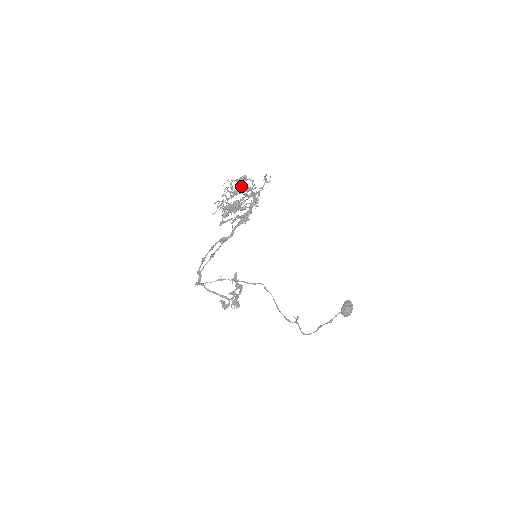
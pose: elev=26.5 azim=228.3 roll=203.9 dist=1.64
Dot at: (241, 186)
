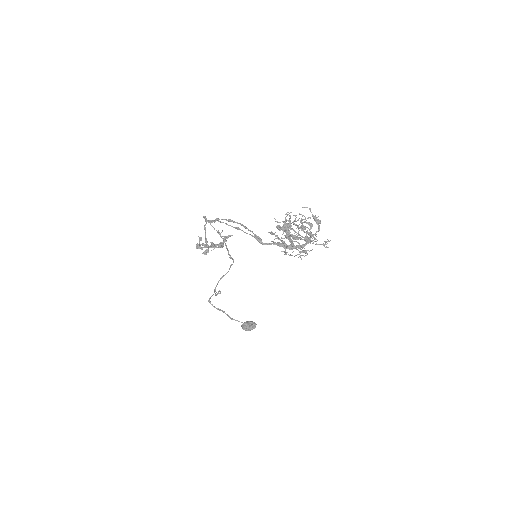
Dot at: (311, 226)
